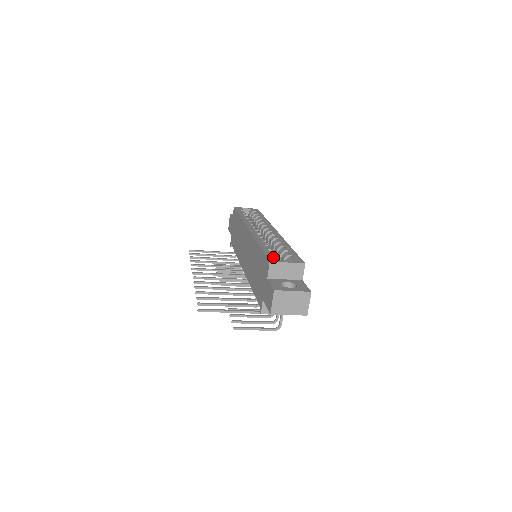
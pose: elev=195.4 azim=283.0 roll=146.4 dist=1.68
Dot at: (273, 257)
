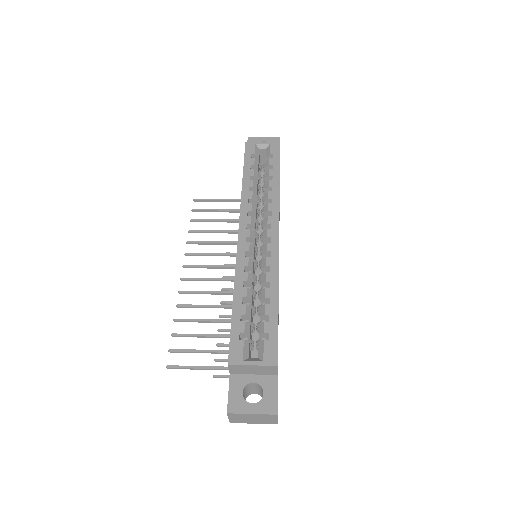
Dot at: (238, 348)
